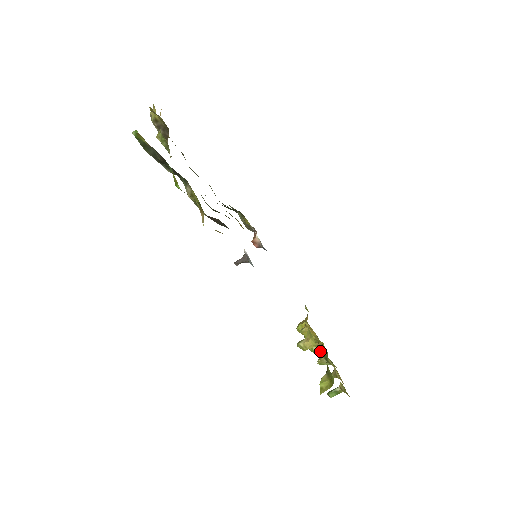
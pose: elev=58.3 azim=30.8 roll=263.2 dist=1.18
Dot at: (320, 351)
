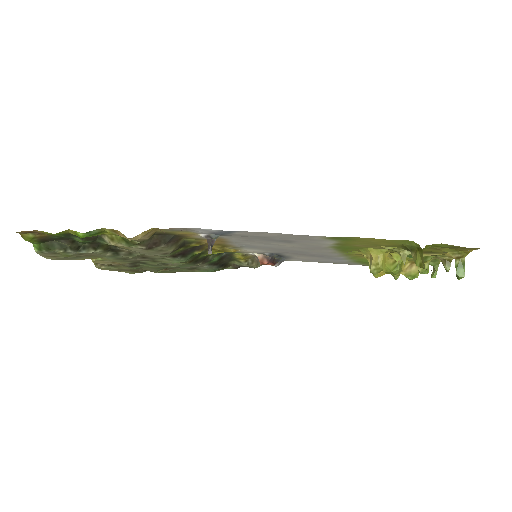
Dot at: (400, 257)
